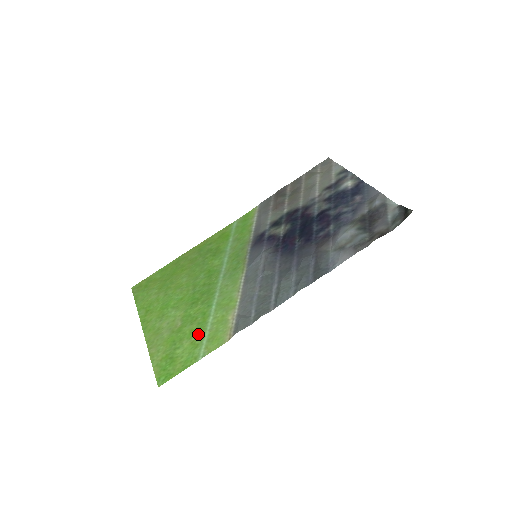
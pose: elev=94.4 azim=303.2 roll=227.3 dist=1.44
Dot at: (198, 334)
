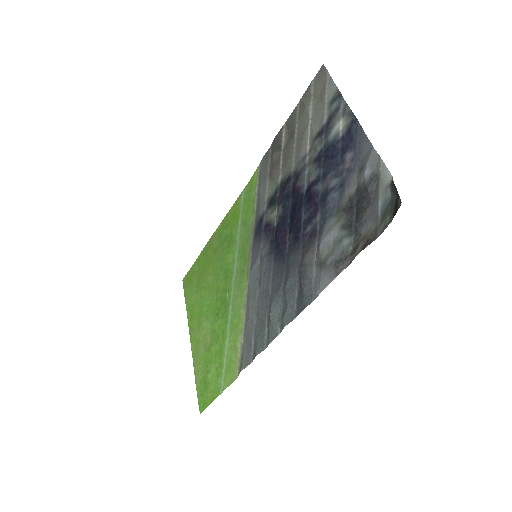
Dot at: (219, 359)
